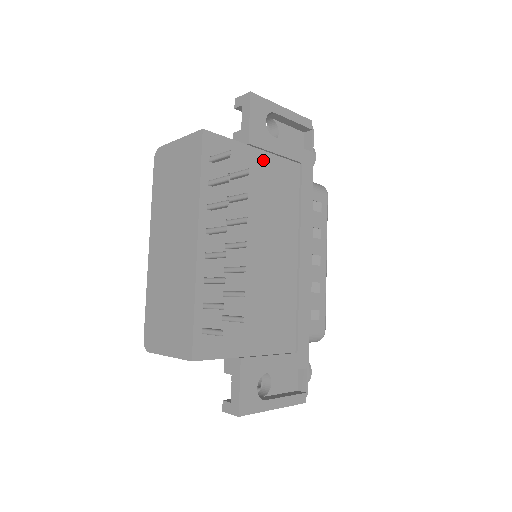
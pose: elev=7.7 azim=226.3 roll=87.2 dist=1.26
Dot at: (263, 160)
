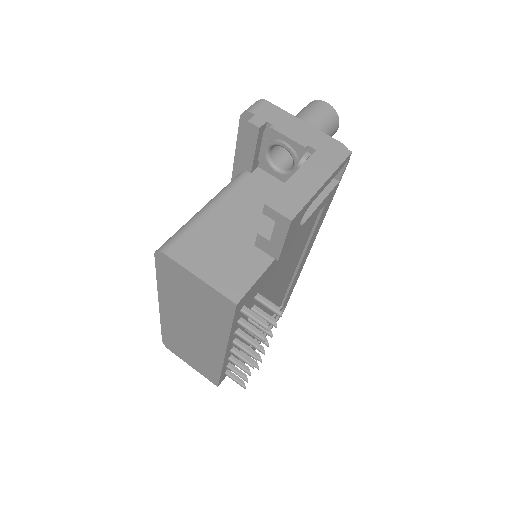
Dot at: occluded
